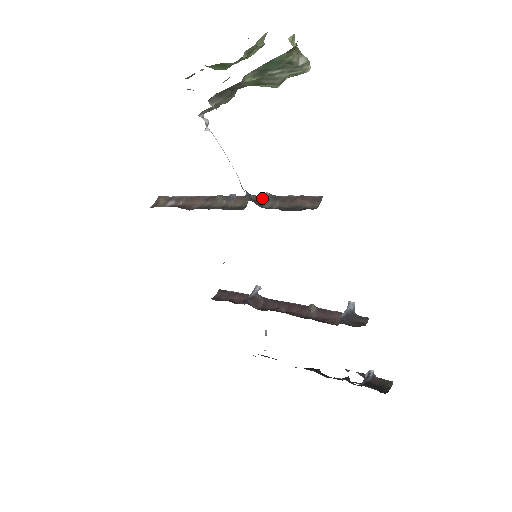
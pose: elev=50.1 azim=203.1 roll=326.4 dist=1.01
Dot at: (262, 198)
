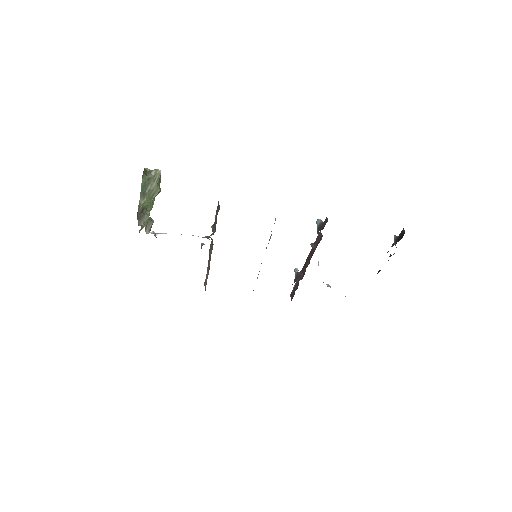
Dot at: (212, 231)
